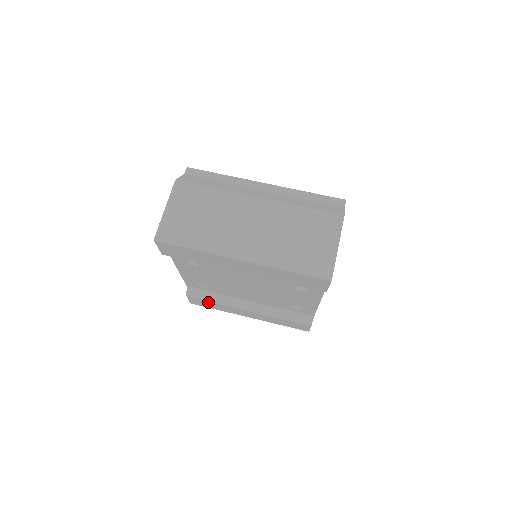
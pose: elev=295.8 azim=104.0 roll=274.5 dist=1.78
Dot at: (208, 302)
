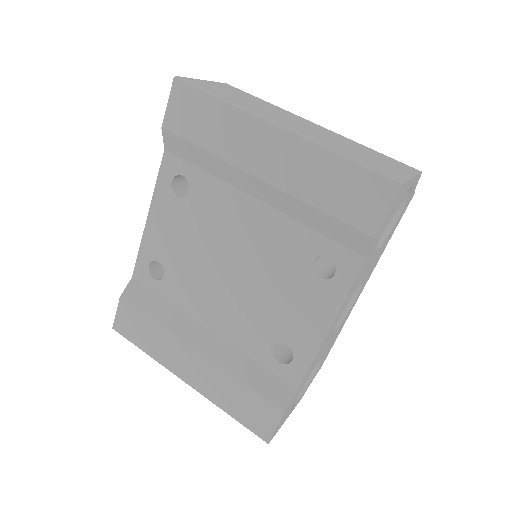
Dot at: (144, 318)
